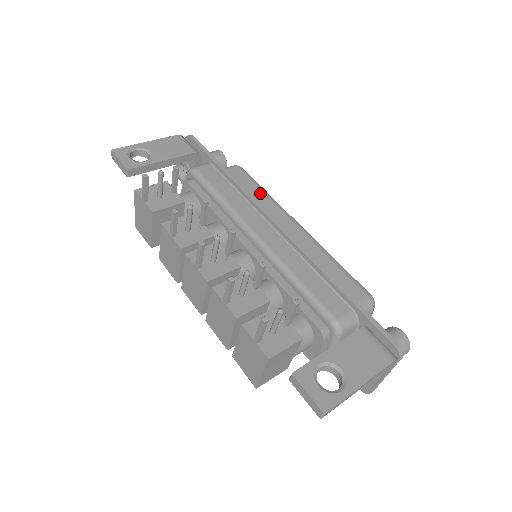
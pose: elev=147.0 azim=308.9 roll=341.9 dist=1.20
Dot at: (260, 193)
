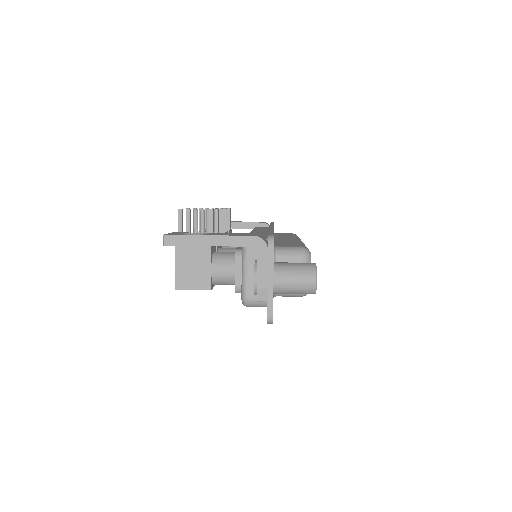
Dot at: (291, 235)
